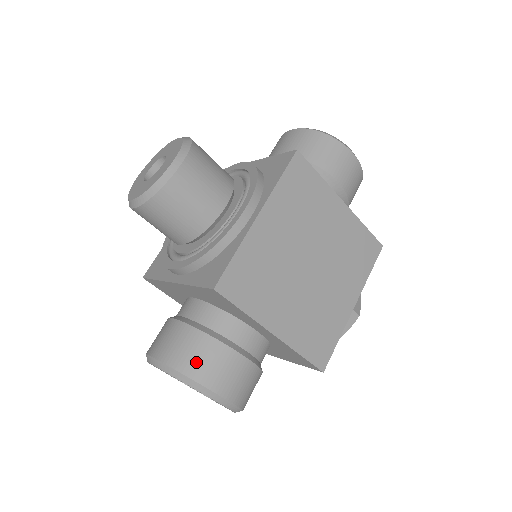
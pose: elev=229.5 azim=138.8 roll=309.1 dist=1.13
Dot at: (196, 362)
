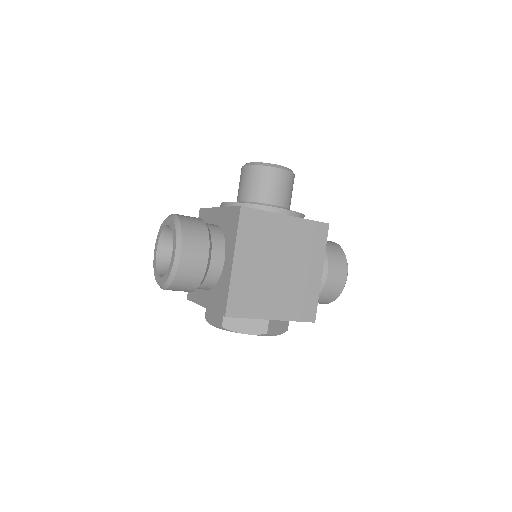
Dot at: (191, 229)
